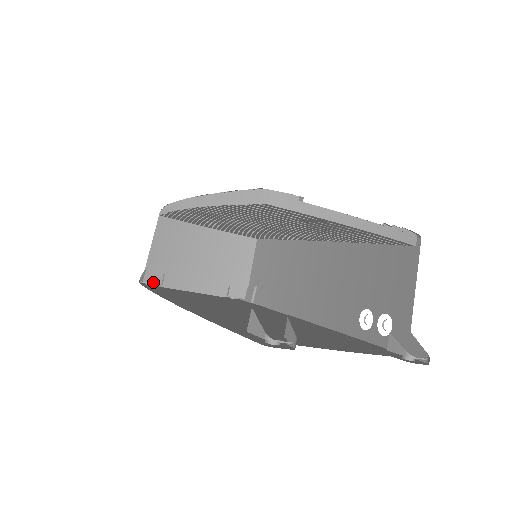
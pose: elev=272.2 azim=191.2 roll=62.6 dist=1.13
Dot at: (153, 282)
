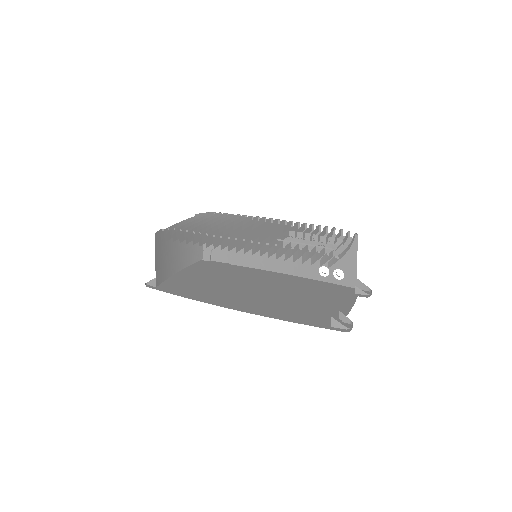
Dot at: (160, 283)
